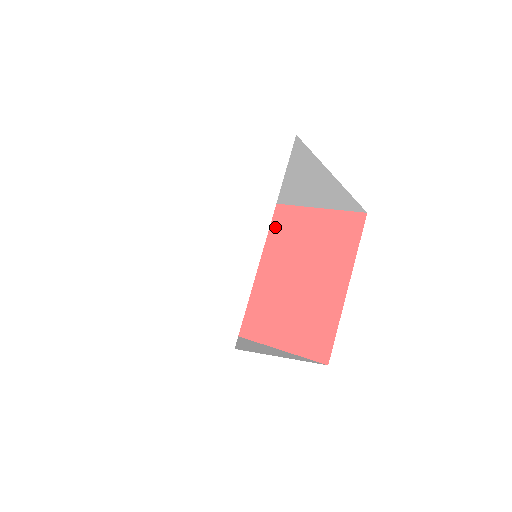
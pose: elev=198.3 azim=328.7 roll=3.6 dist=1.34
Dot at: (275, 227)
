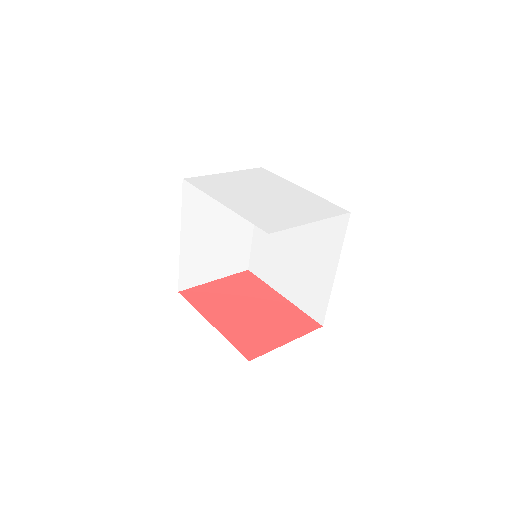
Dot at: (201, 298)
